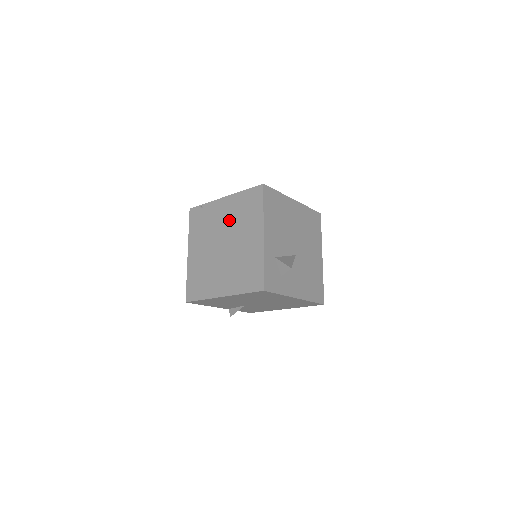
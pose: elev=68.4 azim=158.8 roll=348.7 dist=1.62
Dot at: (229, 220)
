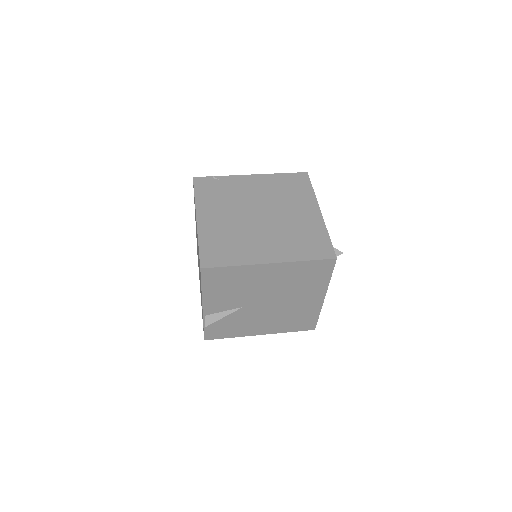
Dot at: (265, 194)
